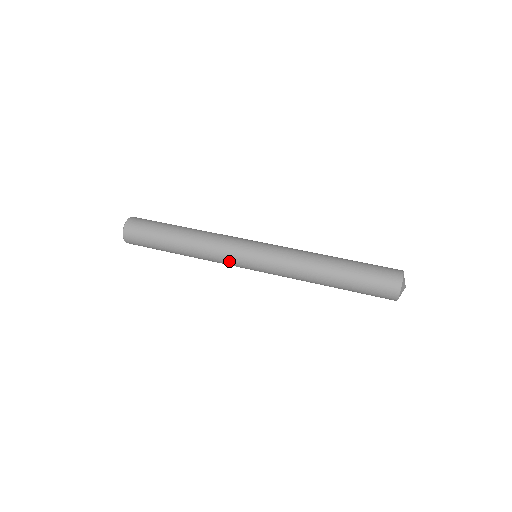
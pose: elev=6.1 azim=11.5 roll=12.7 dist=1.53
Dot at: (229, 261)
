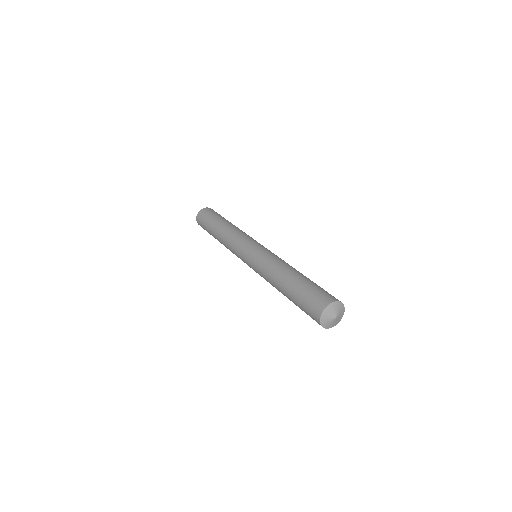
Dot at: occluded
